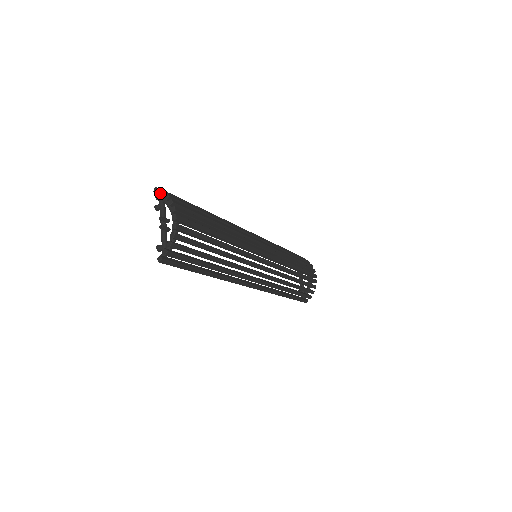
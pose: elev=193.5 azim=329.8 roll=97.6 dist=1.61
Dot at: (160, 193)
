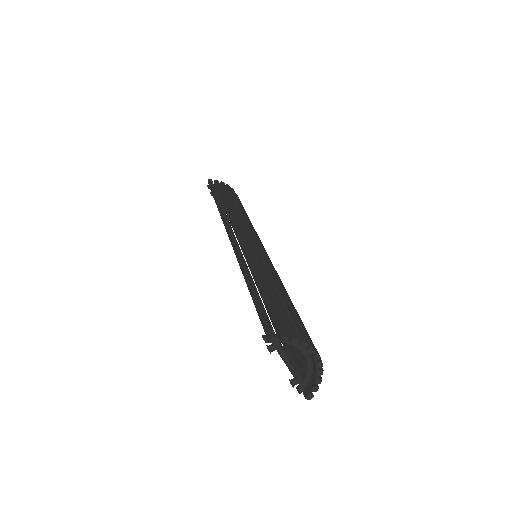
Dot at: (283, 342)
